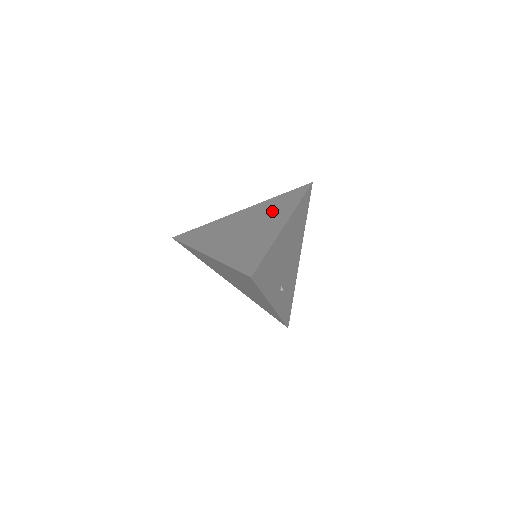
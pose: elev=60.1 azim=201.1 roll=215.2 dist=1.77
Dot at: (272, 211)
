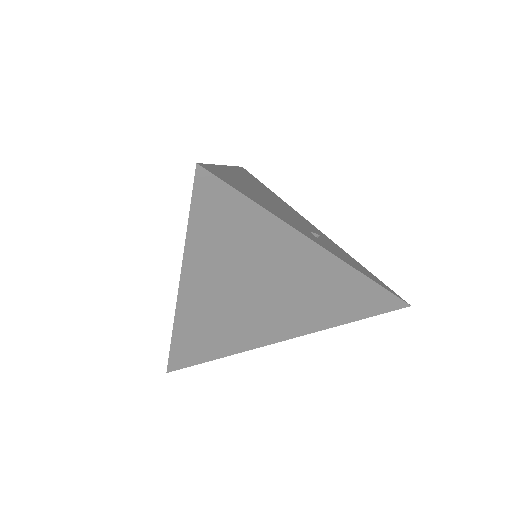
Dot at: occluded
